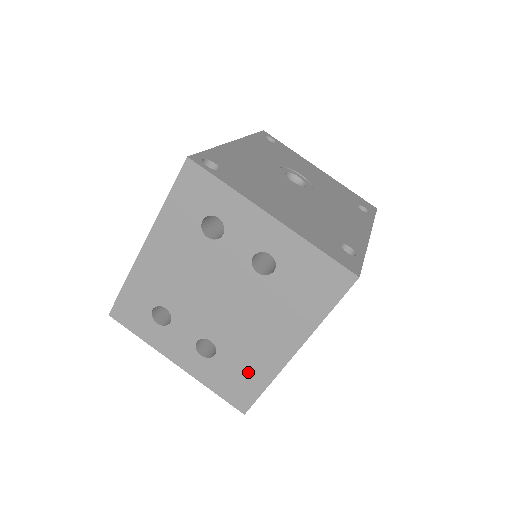
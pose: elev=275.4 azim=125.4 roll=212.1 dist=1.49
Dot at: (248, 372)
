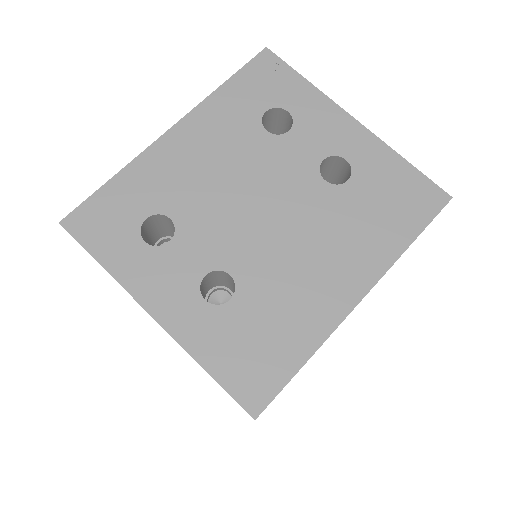
Dot at: (280, 331)
